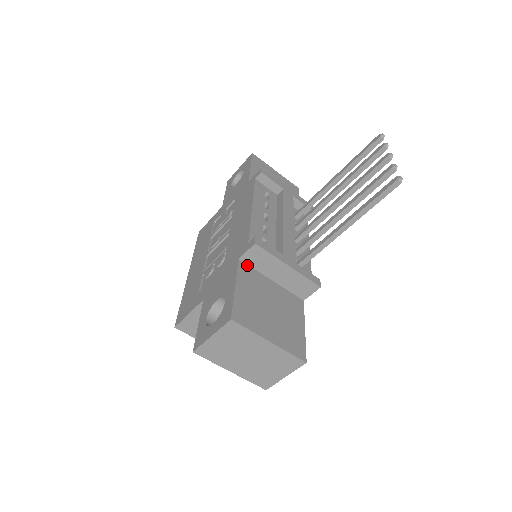
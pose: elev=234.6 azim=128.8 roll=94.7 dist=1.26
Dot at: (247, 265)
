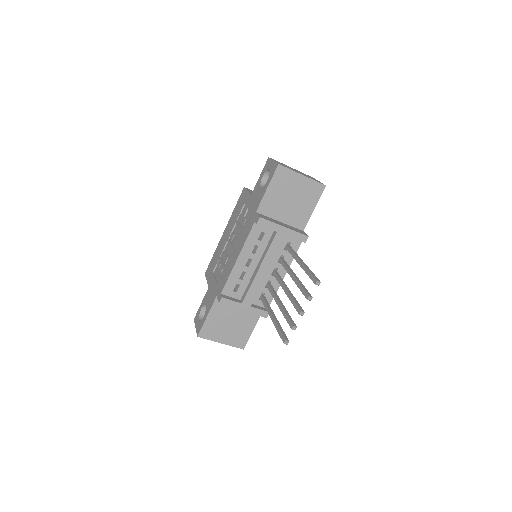
Dot at: occluded
